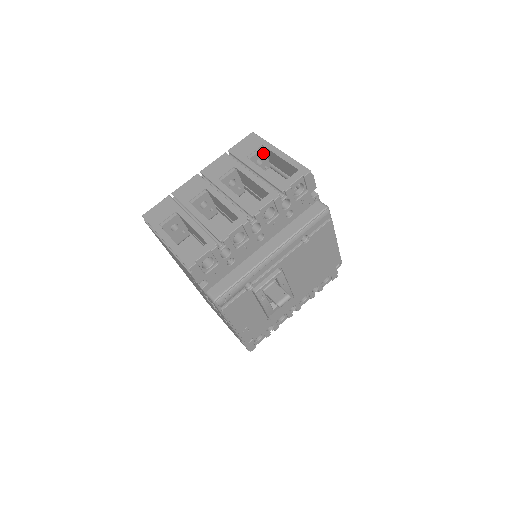
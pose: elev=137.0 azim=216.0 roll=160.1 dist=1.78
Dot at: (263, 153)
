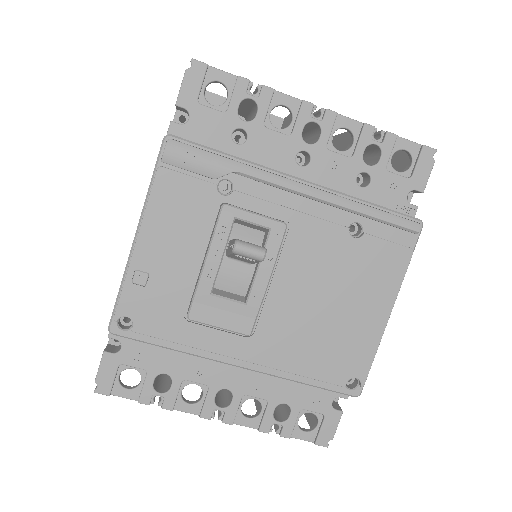
Dot at: occluded
